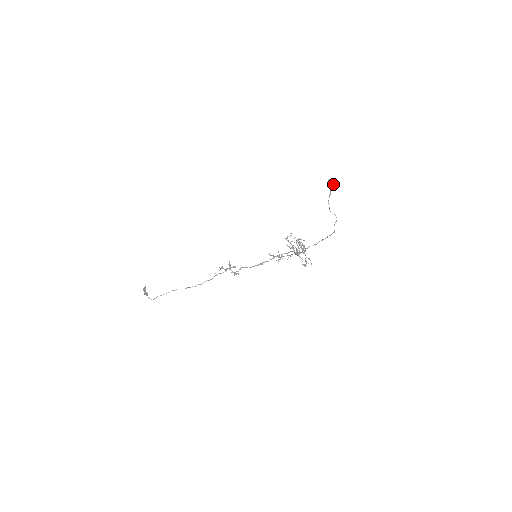
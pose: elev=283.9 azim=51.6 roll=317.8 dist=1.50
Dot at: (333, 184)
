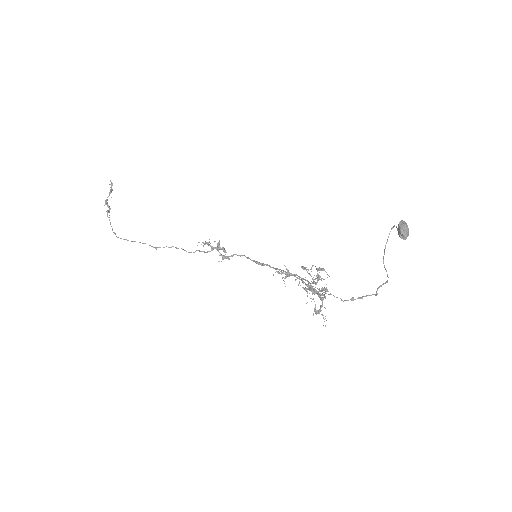
Dot at: (404, 238)
